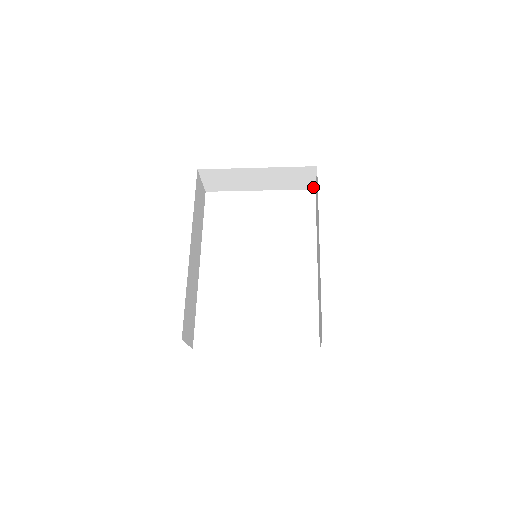
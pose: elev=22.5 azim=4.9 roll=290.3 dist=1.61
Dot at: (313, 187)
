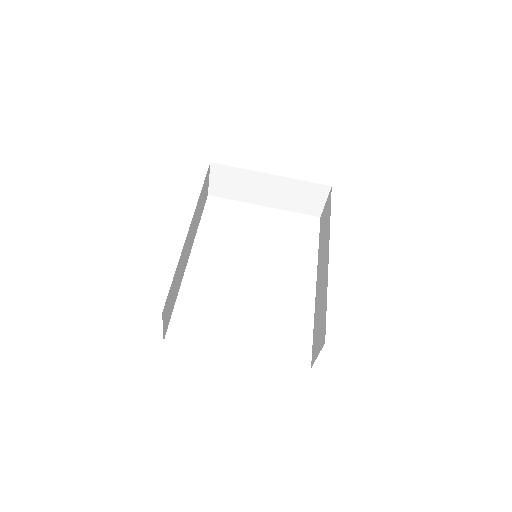
Dot at: (319, 214)
